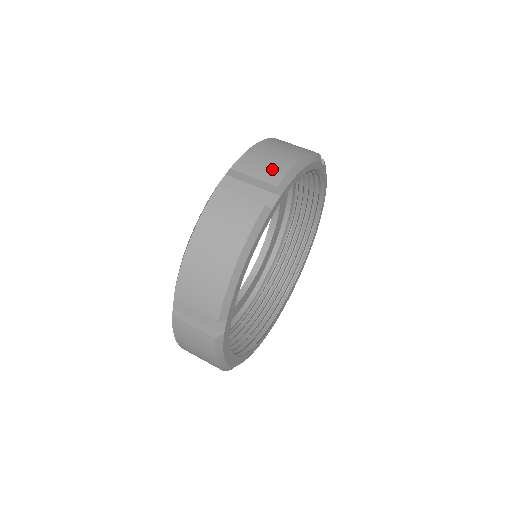
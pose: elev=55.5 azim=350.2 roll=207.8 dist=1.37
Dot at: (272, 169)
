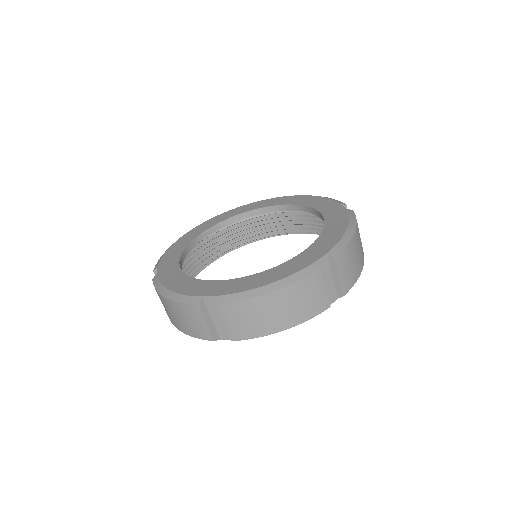
Dot at: (350, 276)
